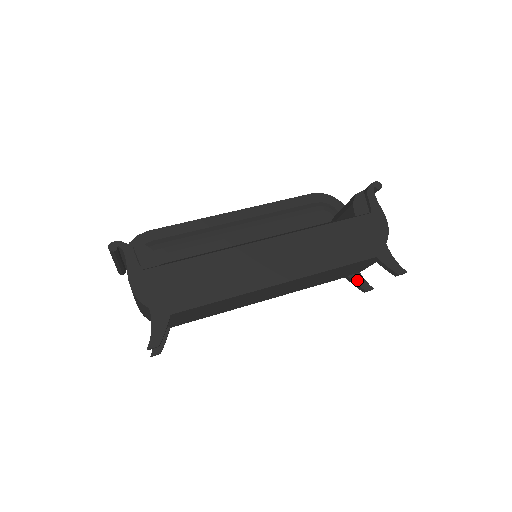
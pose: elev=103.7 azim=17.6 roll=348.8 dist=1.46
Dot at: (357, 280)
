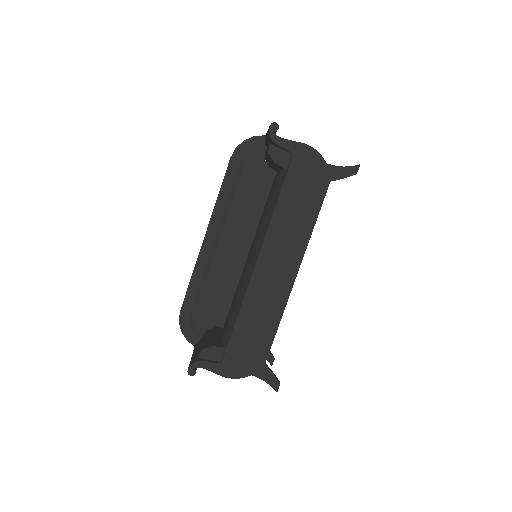
Dot at: occluded
